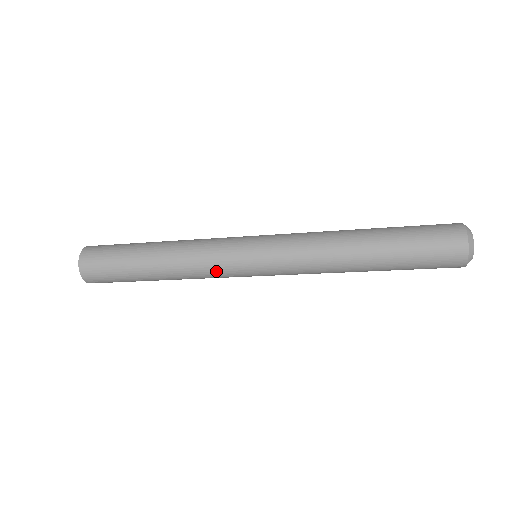
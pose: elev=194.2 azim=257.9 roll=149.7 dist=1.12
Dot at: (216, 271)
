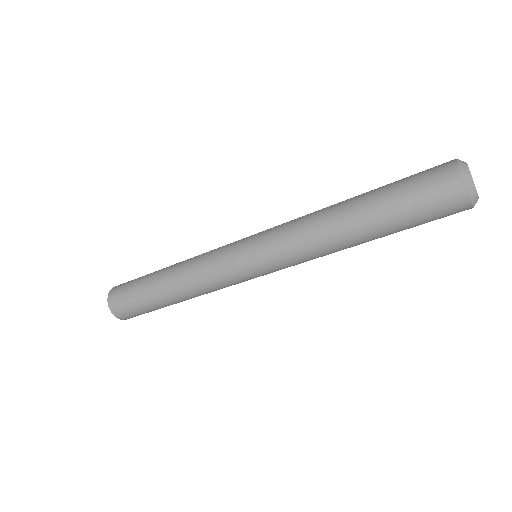
Dot at: (213, 260)
